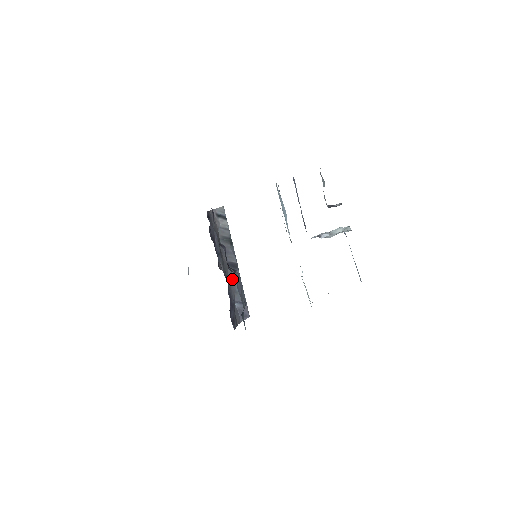
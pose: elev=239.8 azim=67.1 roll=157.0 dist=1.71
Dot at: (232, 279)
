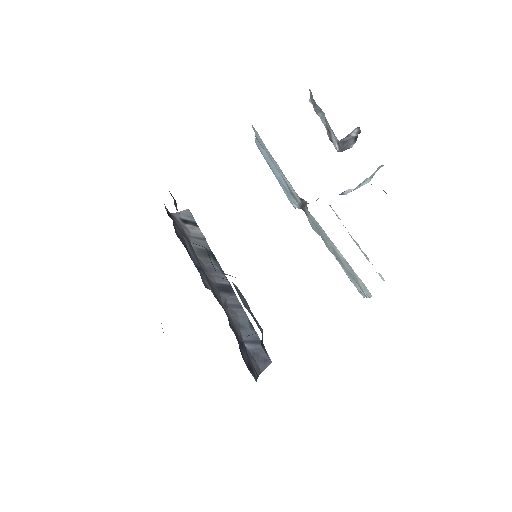
Dot at: (229, 308)
